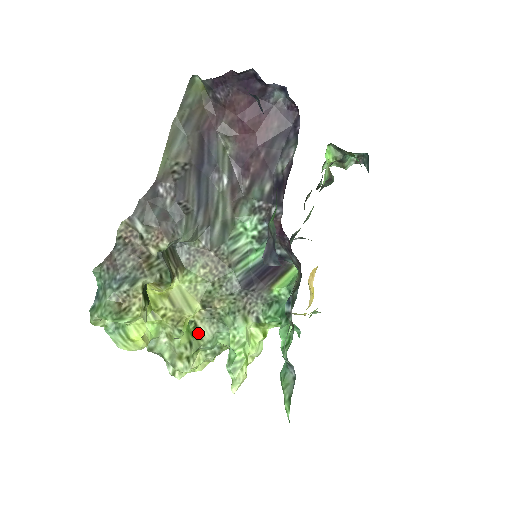
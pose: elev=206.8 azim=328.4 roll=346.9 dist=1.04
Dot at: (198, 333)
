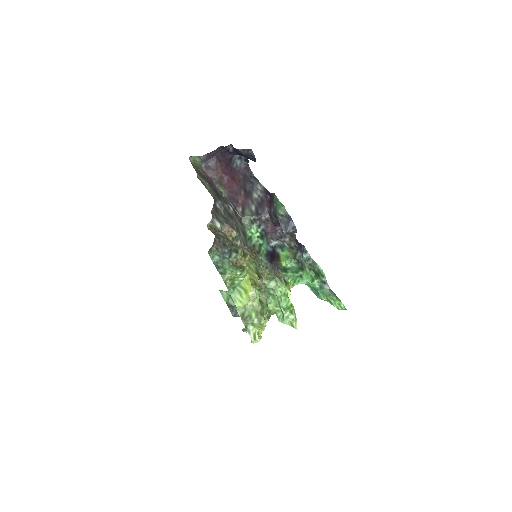
Dot at: (259, 300)
